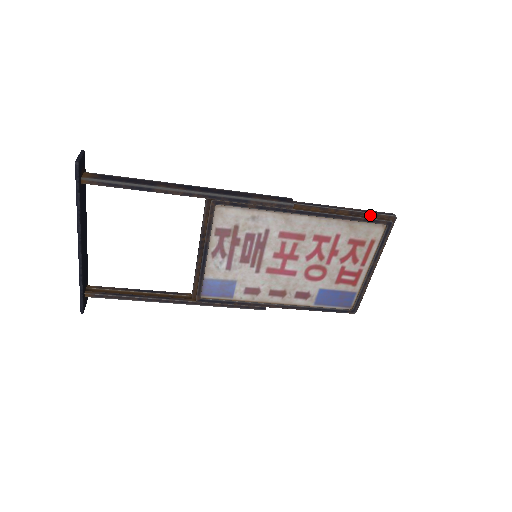
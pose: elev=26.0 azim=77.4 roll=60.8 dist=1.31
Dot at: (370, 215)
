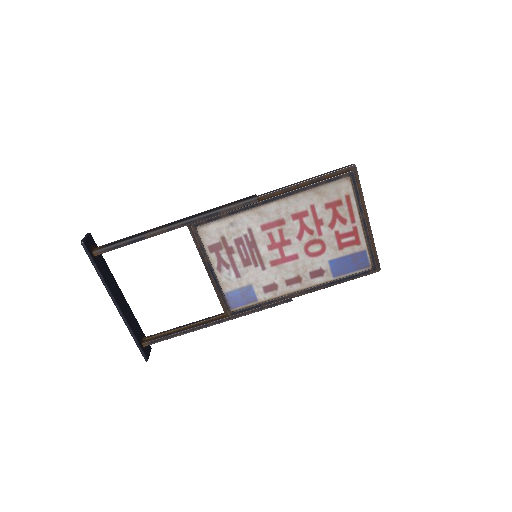
Dot at: (330, 175)
